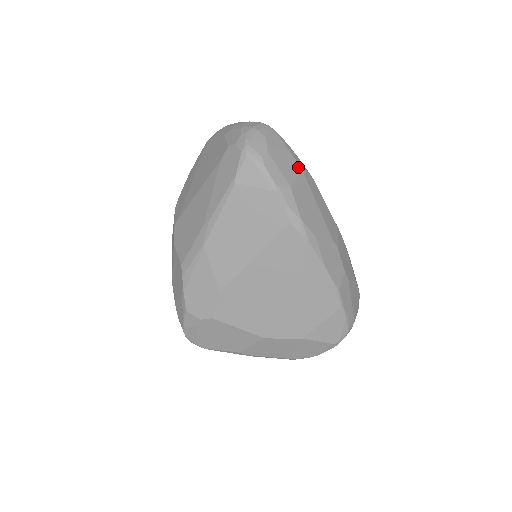
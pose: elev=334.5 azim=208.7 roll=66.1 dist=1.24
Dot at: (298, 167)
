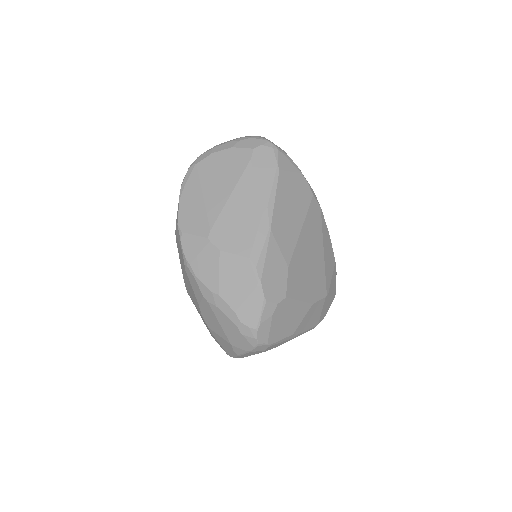
Dot at: occluded
